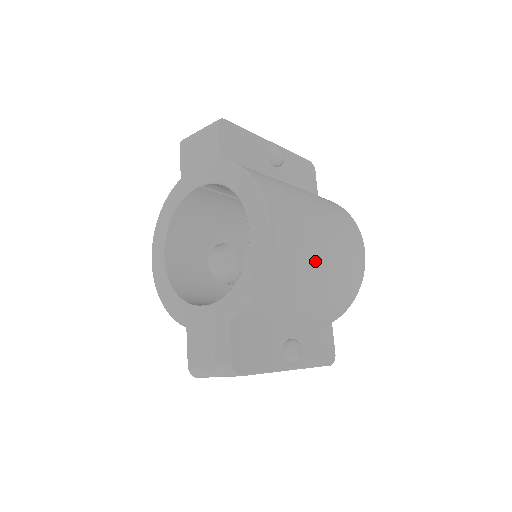
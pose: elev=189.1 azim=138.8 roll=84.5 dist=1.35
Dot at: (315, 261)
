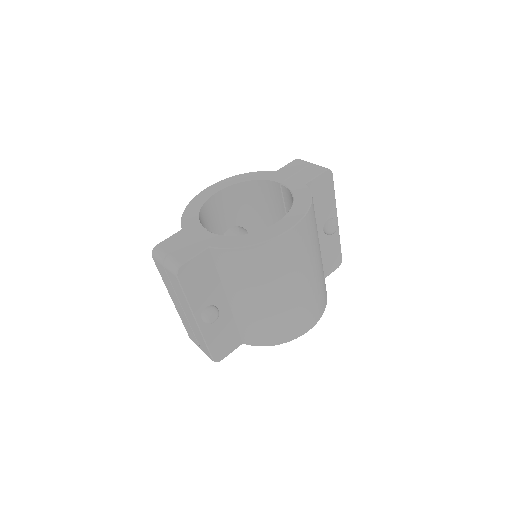
Dot at: (283, 286)
